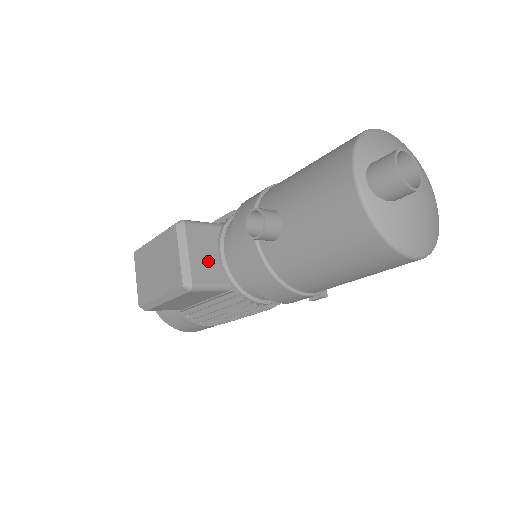
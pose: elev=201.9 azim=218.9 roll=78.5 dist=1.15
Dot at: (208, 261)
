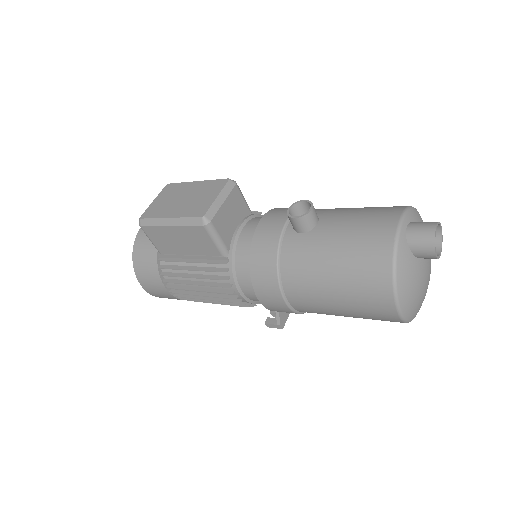
Dot at: (229, 222)
